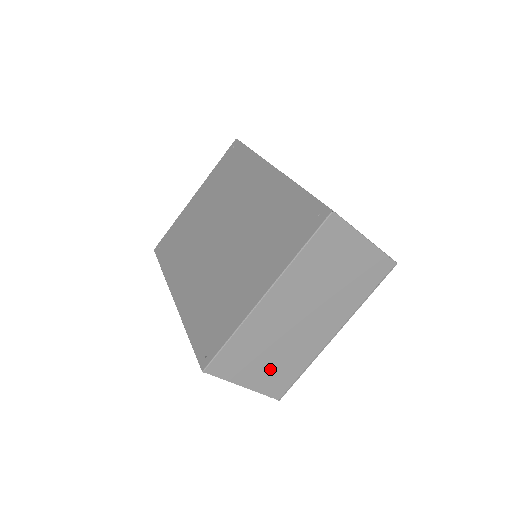
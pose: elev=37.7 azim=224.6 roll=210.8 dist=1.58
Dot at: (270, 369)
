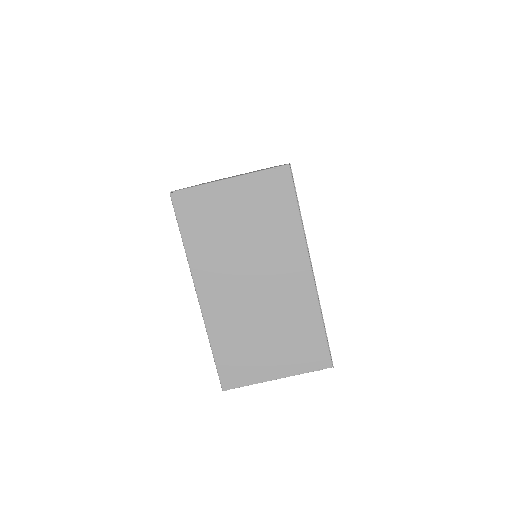
Dot at: (284, 347)
